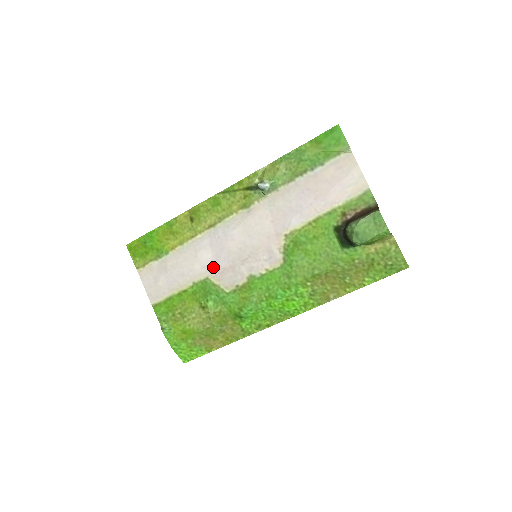
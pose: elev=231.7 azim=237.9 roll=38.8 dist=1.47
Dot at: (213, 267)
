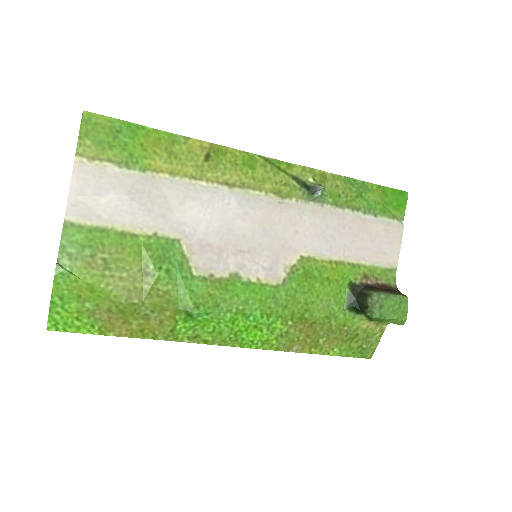
Dot at: (196, 232)
